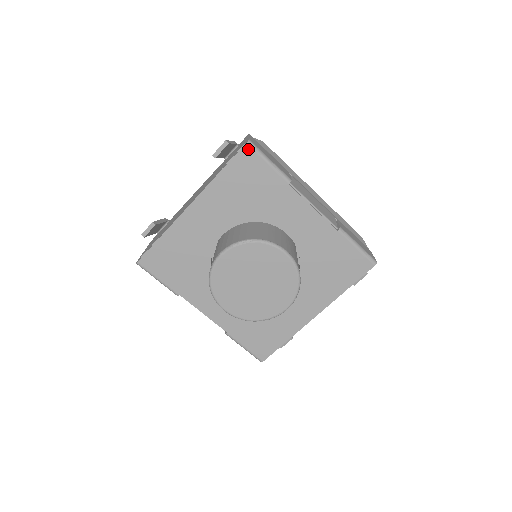
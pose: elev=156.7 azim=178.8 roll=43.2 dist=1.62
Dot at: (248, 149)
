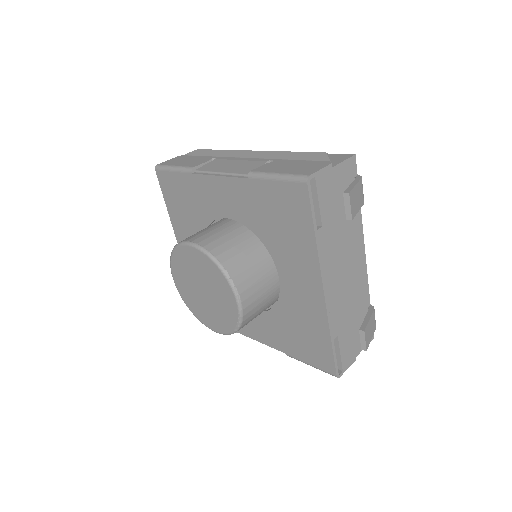
Dot at: (159, 173)
